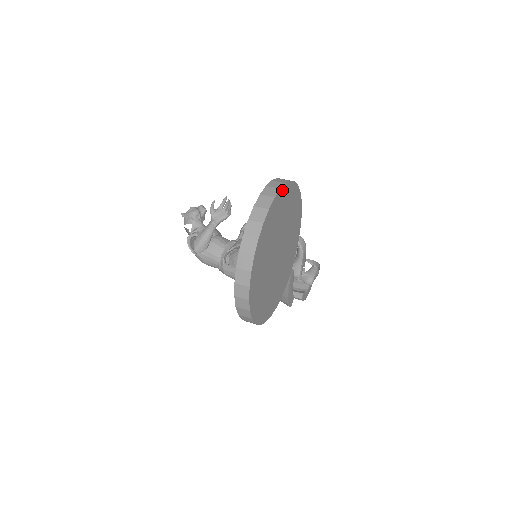
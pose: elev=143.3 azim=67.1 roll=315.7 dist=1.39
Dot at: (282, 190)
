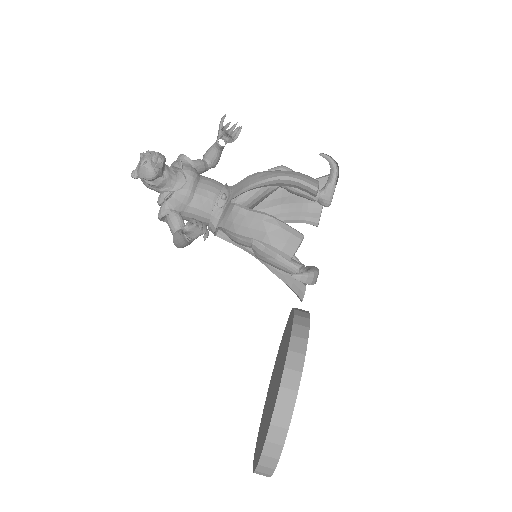
Dot at: (285, 437)
